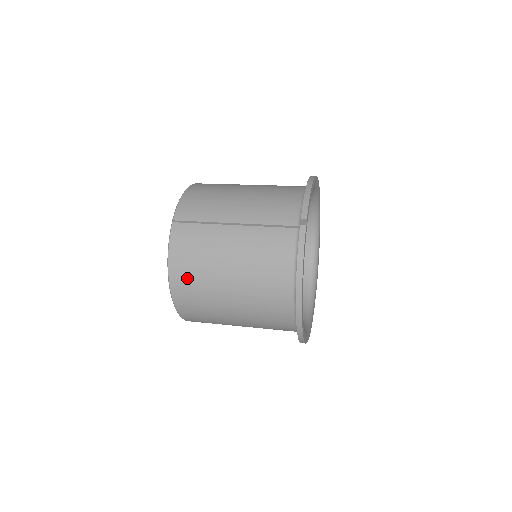
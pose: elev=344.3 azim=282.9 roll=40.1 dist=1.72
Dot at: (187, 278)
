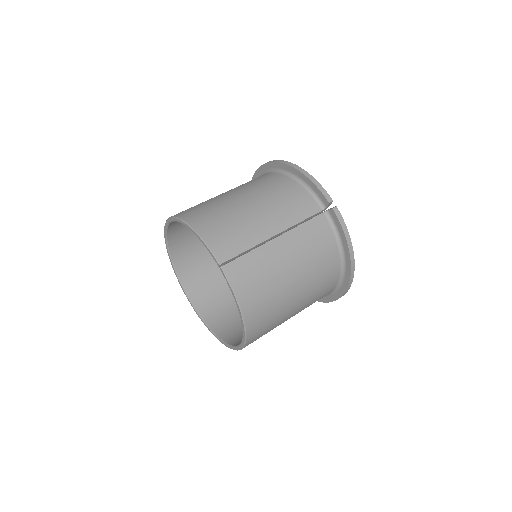
Dot at: (260, 309)
